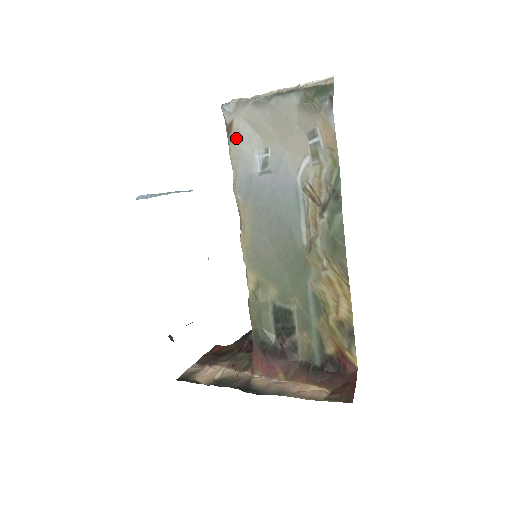
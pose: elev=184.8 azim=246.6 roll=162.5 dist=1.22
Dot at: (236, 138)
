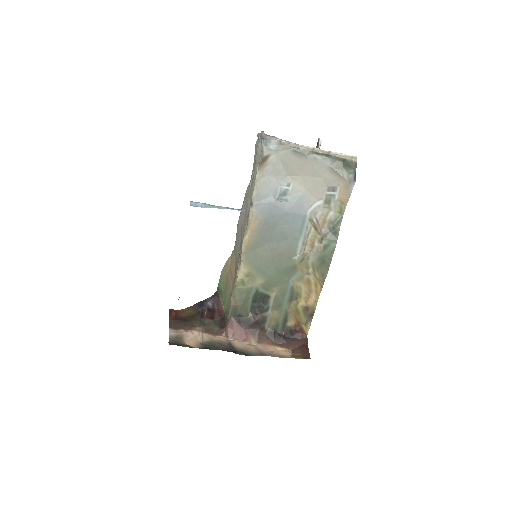
Dot at: (267, 168)
